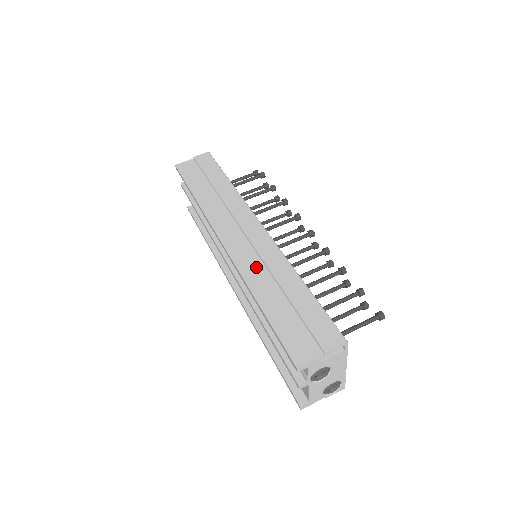
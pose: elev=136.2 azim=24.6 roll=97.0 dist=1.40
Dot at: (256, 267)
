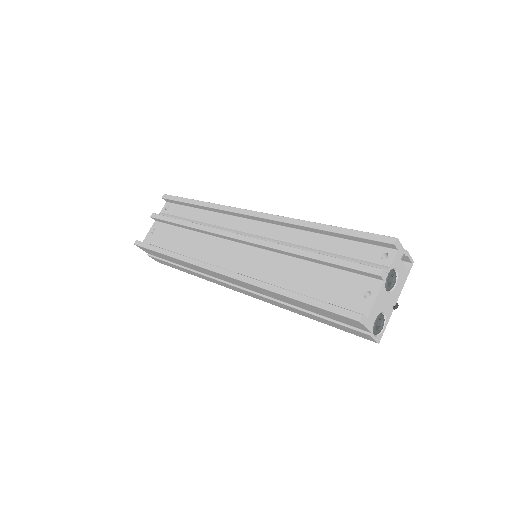
Dot at: occluded
